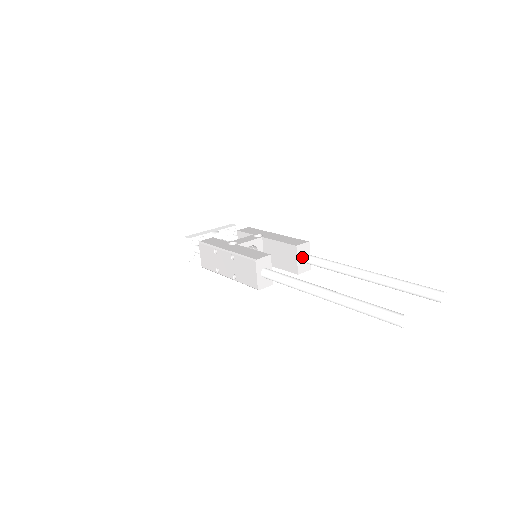
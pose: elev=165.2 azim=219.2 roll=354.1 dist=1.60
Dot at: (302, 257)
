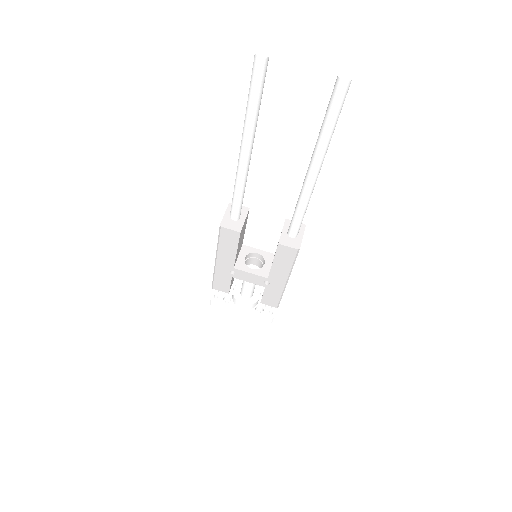
Dot at: occluded
